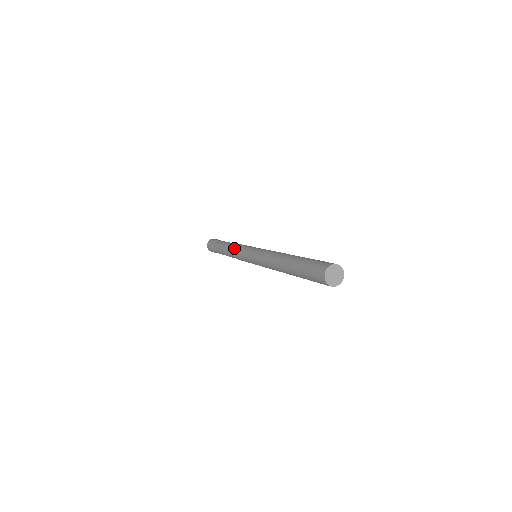
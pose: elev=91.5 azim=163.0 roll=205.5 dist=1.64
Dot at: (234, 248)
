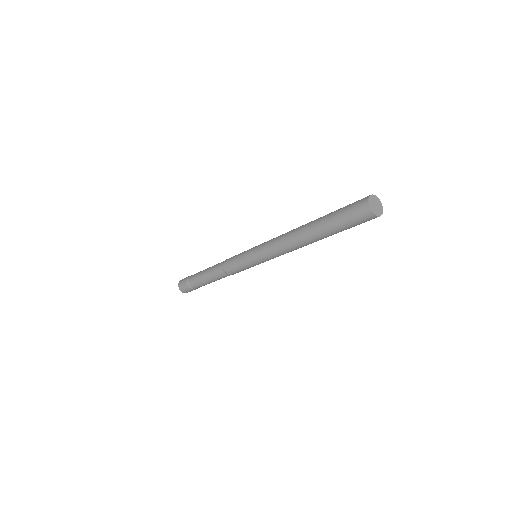
Dot at: (224, 262)
